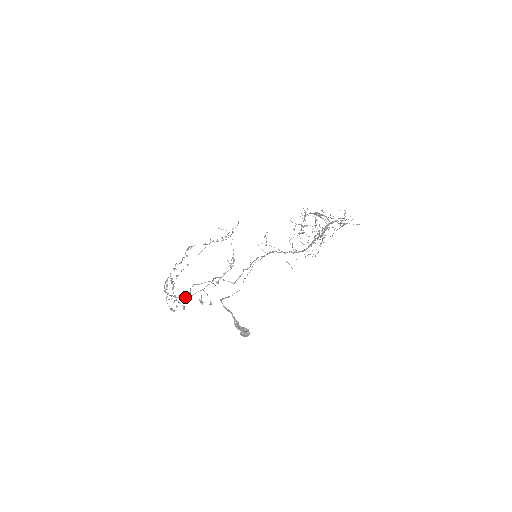
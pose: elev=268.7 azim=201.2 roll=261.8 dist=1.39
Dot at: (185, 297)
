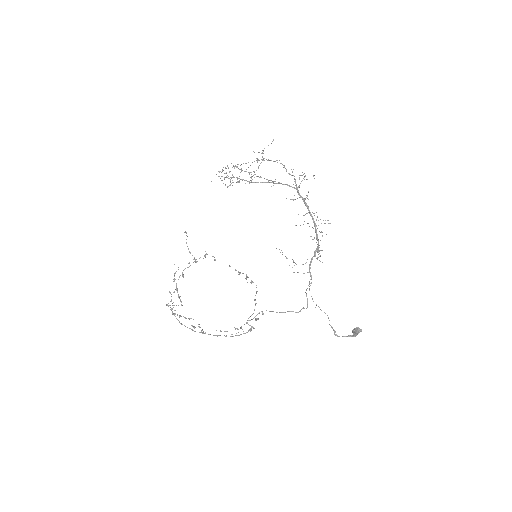
Dot at: (241, 328)
